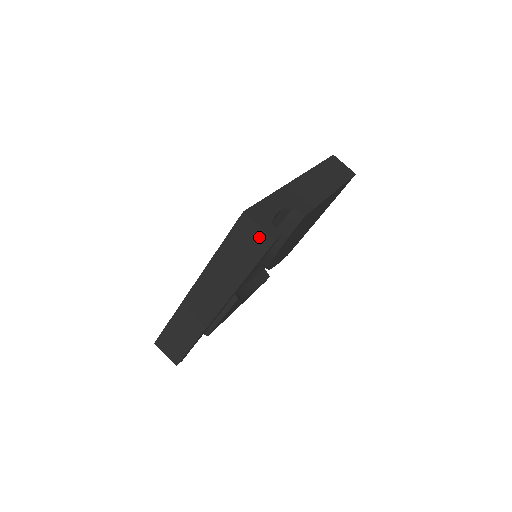
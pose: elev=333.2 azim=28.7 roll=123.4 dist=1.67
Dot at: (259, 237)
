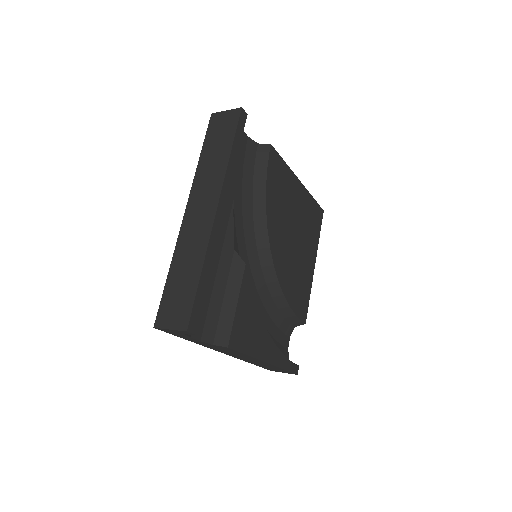
Dot at: (229, 117)
